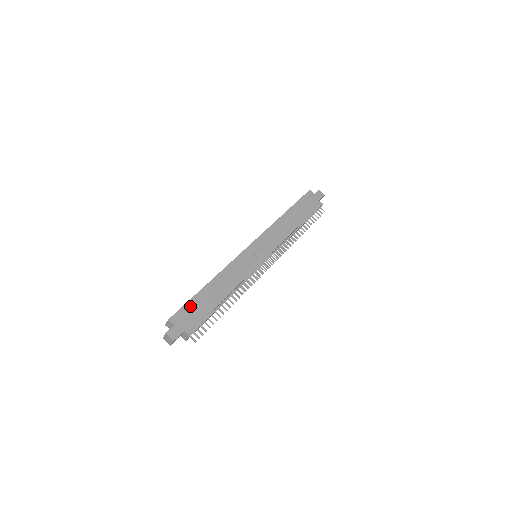
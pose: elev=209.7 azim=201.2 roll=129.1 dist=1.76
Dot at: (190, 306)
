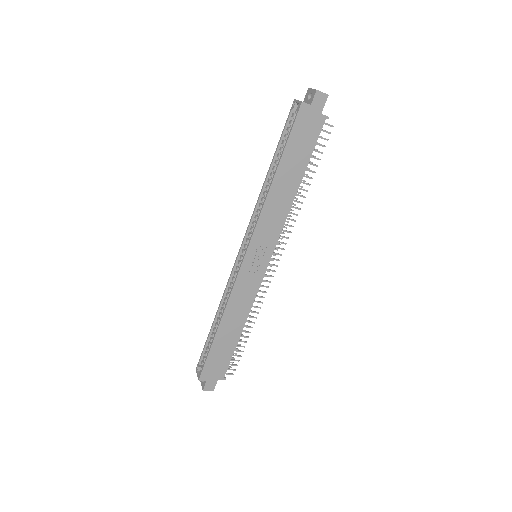
Dot at: (212, 359)
